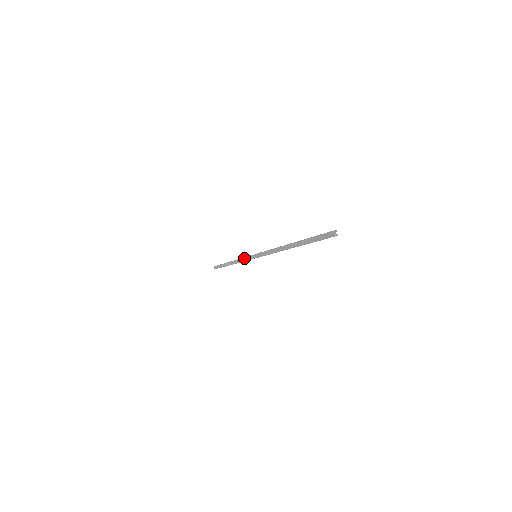
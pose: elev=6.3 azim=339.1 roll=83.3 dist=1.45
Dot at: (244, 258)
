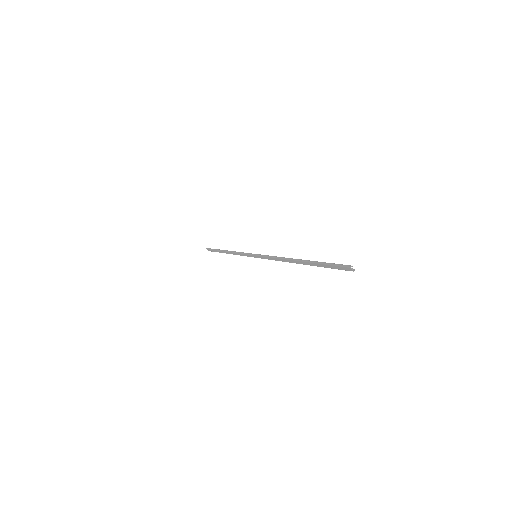
Dot at: (242, 254)
